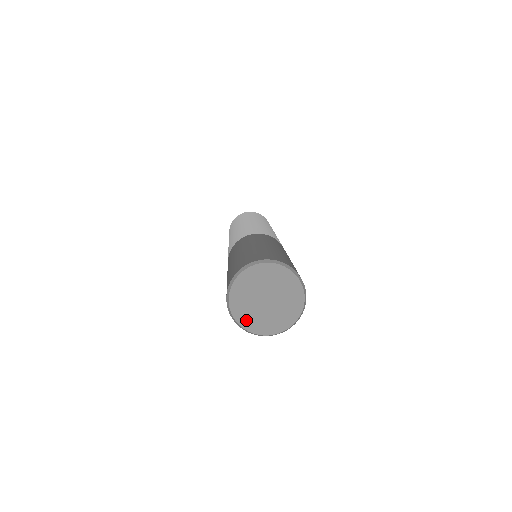
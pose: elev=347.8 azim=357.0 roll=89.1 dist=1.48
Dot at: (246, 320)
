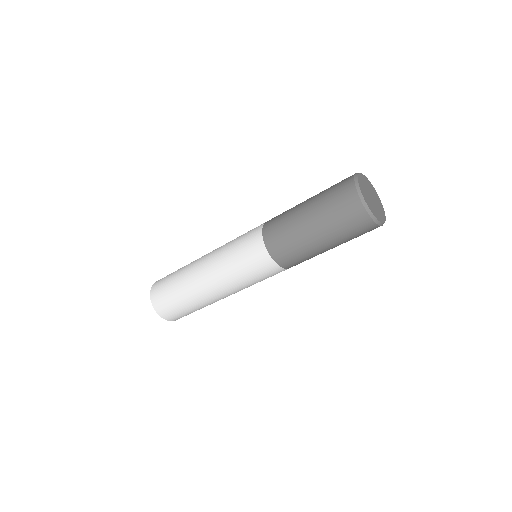
Dot at: (376, 214)
